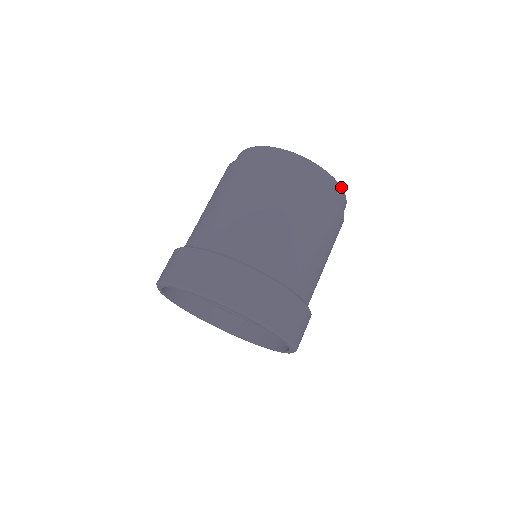
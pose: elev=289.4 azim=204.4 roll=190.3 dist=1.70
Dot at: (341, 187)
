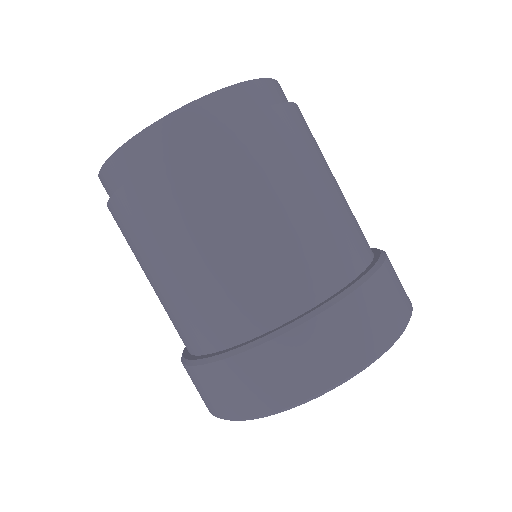
Dot at: (228, 87)
